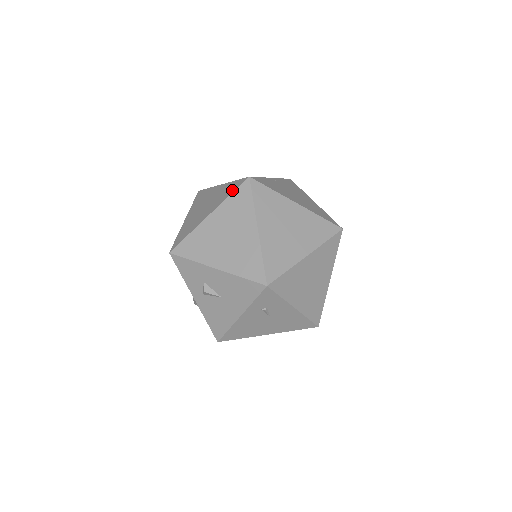
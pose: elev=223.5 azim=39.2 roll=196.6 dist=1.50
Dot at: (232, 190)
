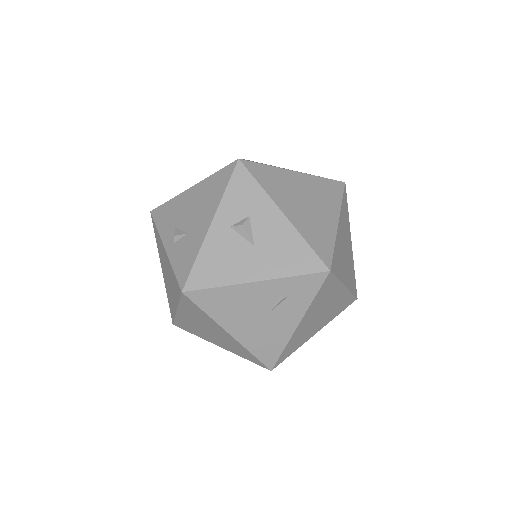
Dot at: occluded
